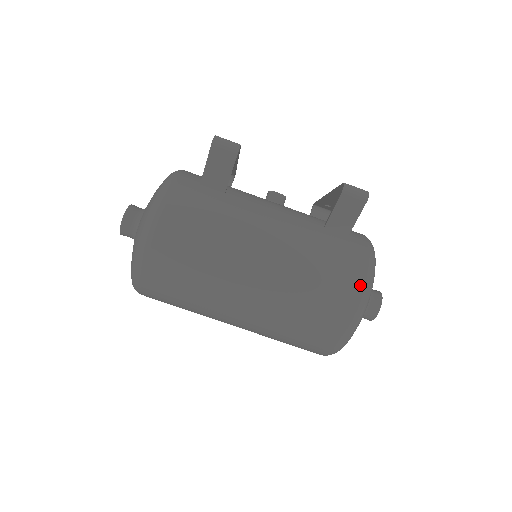
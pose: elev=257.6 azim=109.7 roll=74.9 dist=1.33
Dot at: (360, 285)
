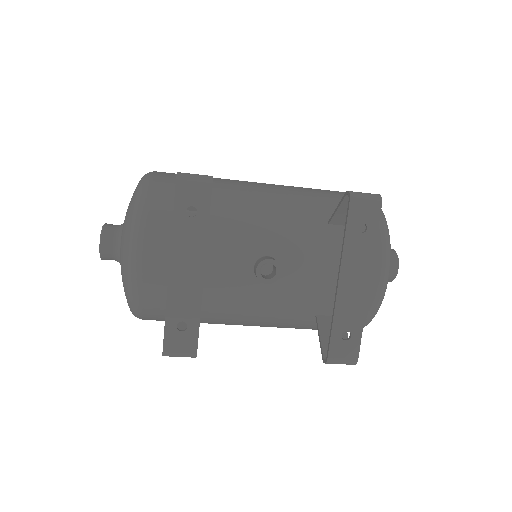
Dot at: occluded
